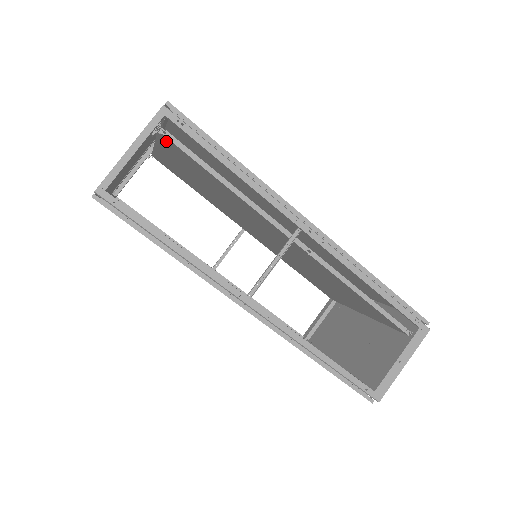
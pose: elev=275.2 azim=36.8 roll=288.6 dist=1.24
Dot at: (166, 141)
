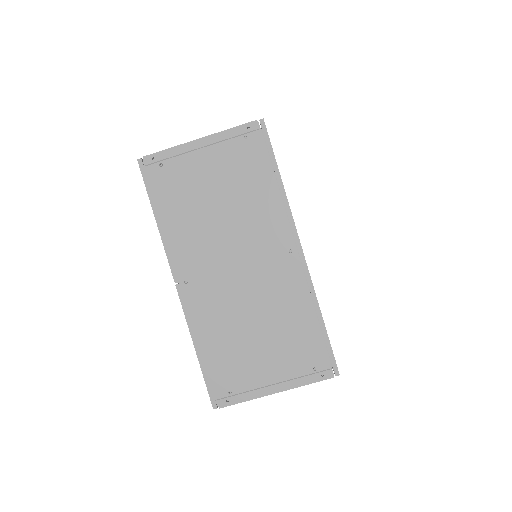
Dot at: occluded
